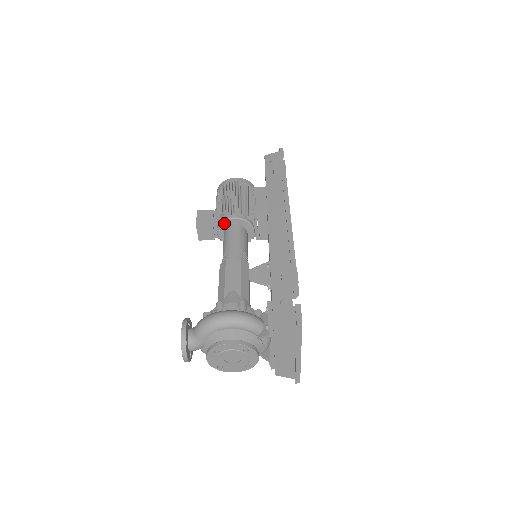
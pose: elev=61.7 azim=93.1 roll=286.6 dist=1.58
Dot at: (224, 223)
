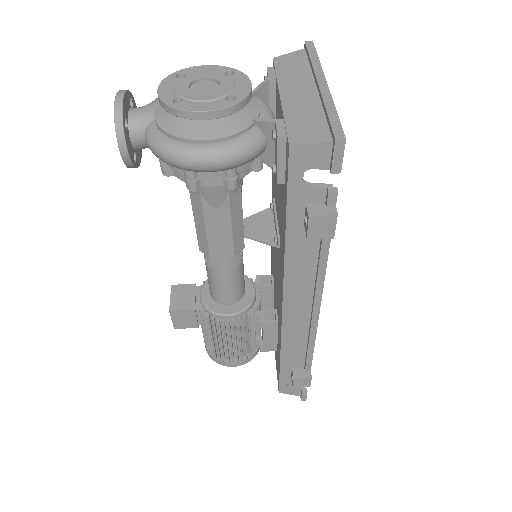
Dot at: occluded
